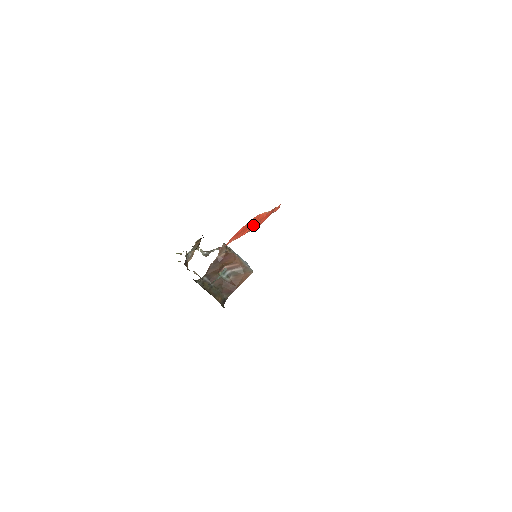
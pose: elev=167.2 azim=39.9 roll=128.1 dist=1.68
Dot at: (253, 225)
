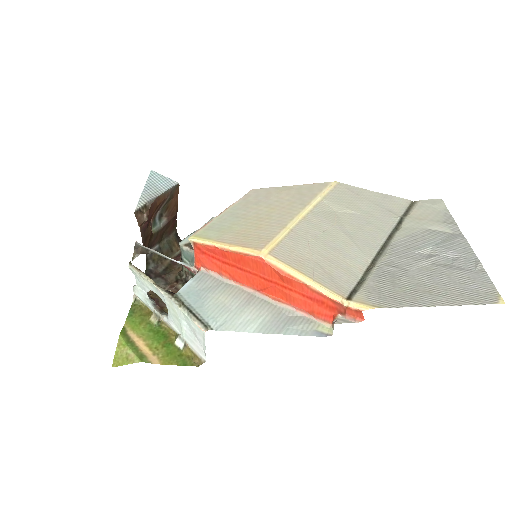
Dot at: (286, 295)
